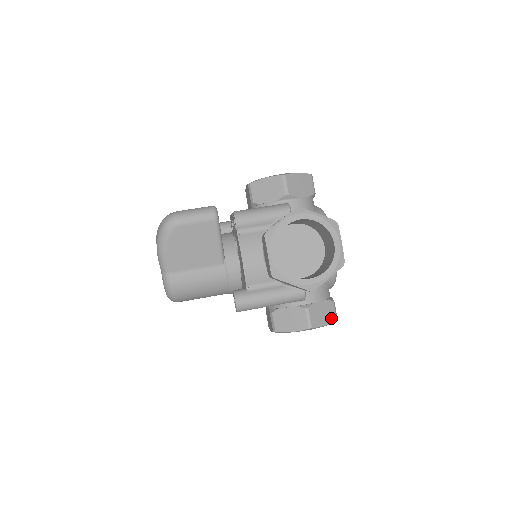
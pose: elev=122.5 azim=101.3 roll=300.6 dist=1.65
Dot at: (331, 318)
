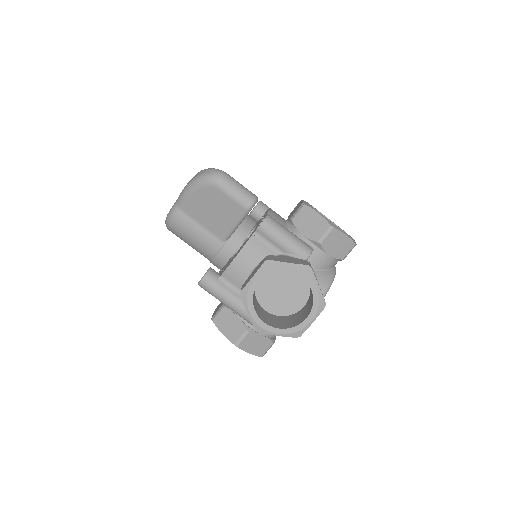
Dot at: (259, 352)
